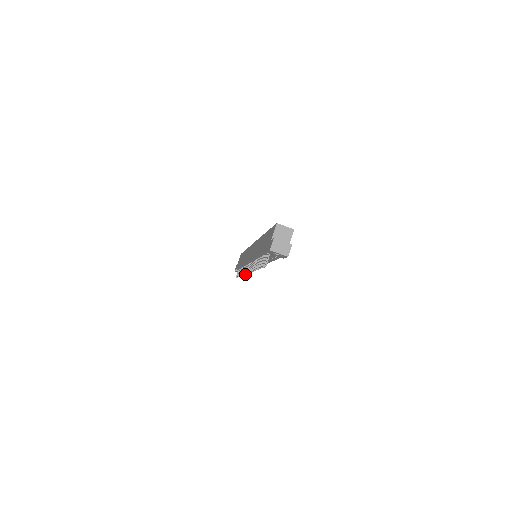
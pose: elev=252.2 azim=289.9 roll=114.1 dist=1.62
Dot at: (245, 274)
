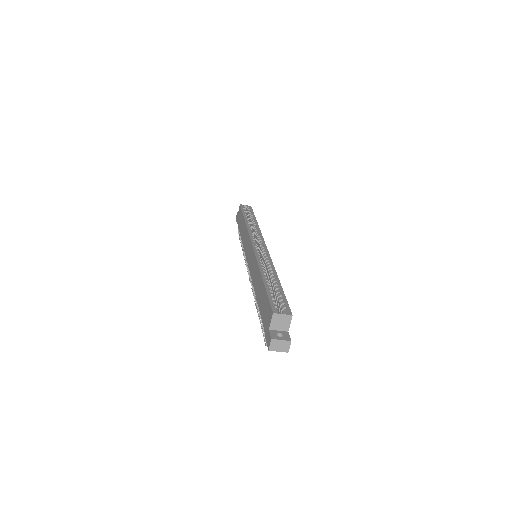
Dot at: (247, 269)
